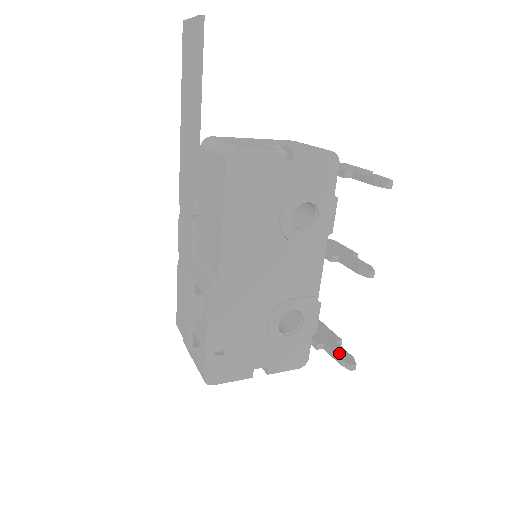
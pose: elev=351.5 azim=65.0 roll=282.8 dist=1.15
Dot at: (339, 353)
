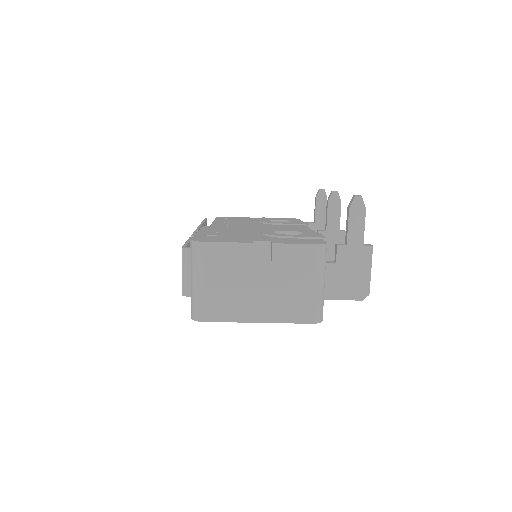
Dot at: (351, 220)
